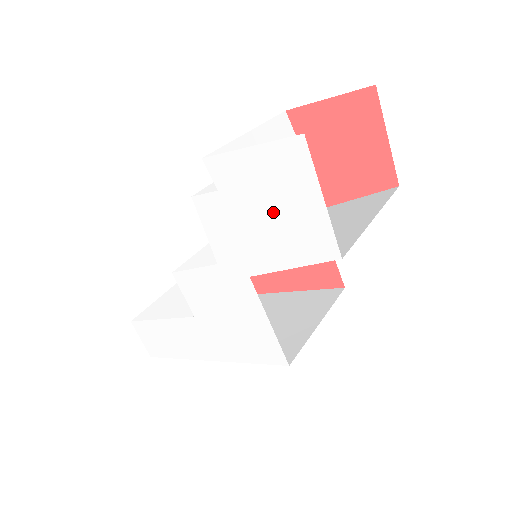
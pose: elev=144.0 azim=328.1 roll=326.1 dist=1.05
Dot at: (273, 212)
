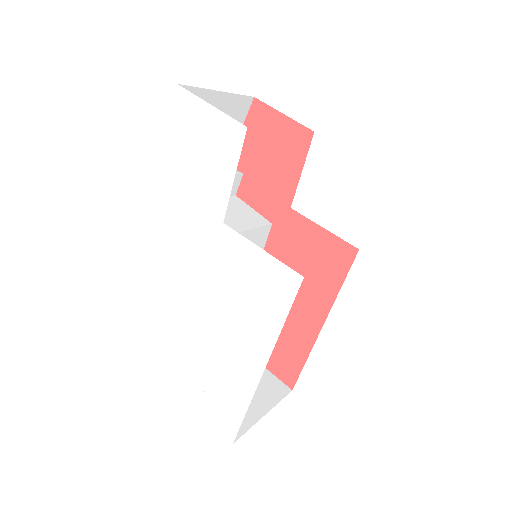
Dot at: (199, 151)
